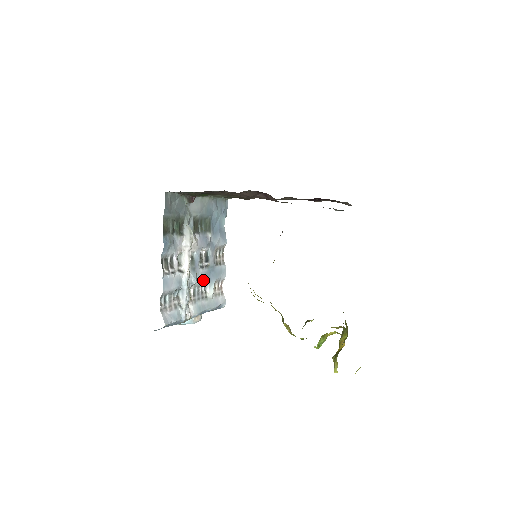
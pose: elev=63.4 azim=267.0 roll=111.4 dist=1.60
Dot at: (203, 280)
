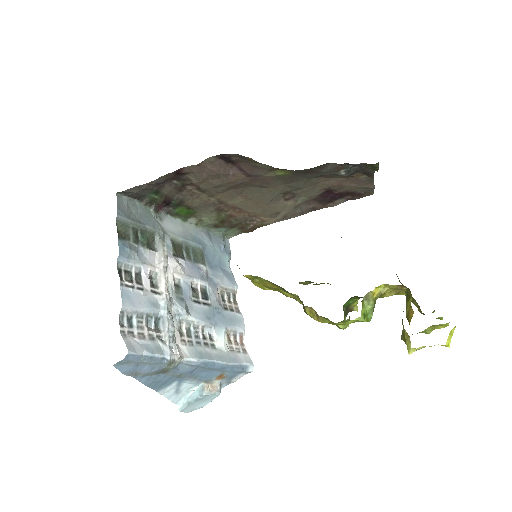
Dot at: (202, 319)
